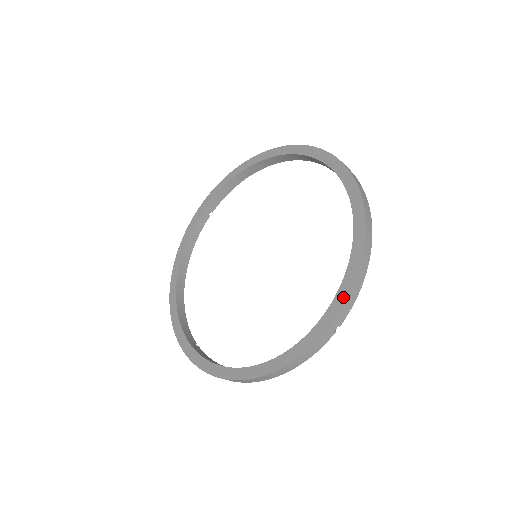
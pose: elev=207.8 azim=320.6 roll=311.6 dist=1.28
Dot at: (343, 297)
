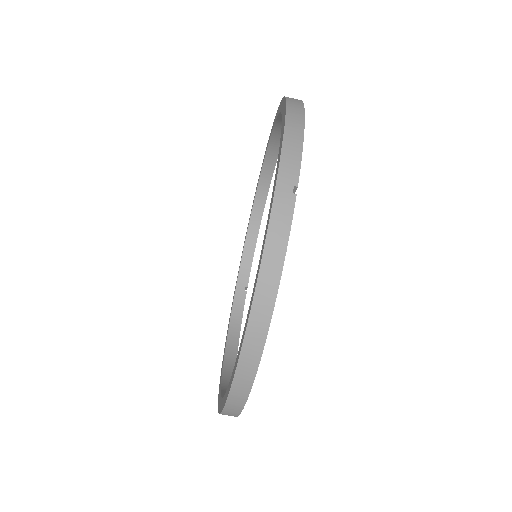
Dot at: (279, 154)
